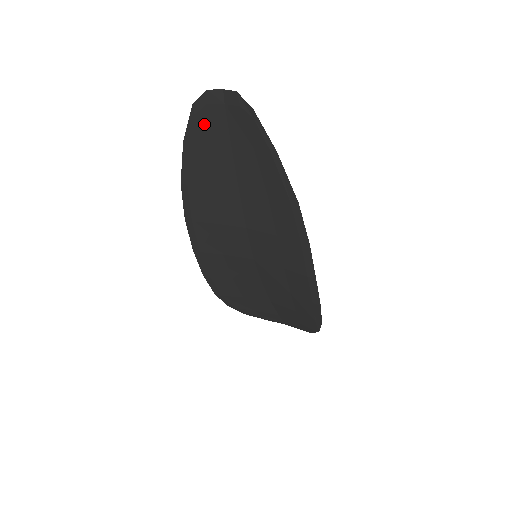
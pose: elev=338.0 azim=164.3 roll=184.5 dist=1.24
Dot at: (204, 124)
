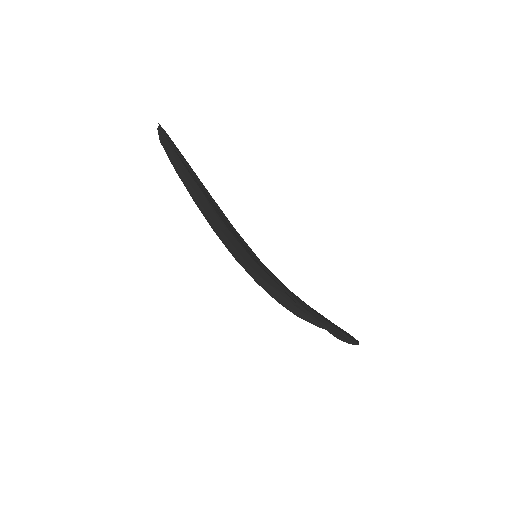
Dot at: (170, 153)
